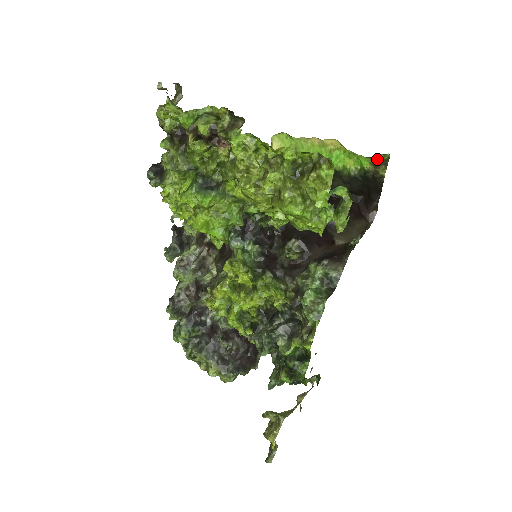
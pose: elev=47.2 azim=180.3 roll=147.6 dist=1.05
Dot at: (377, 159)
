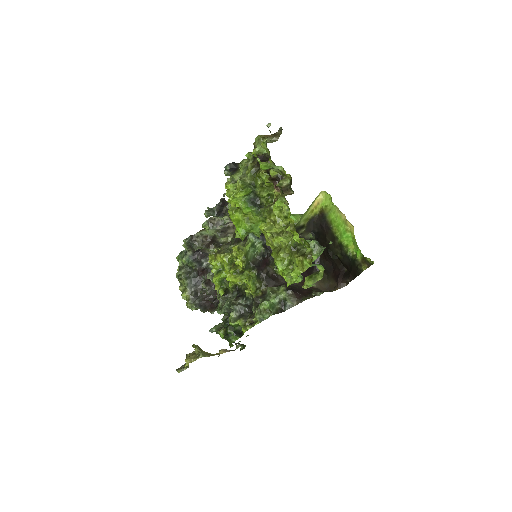
Dot at: (366, 259)
